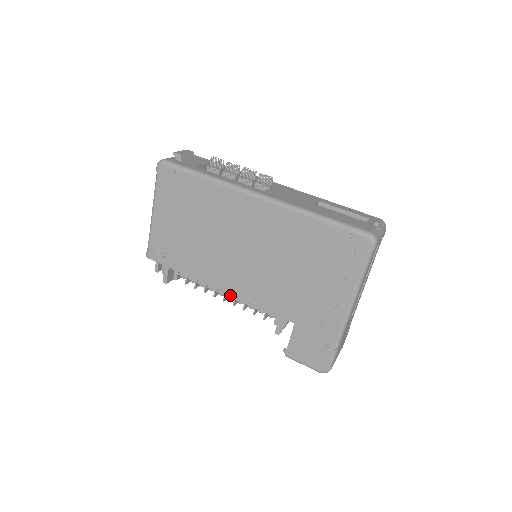
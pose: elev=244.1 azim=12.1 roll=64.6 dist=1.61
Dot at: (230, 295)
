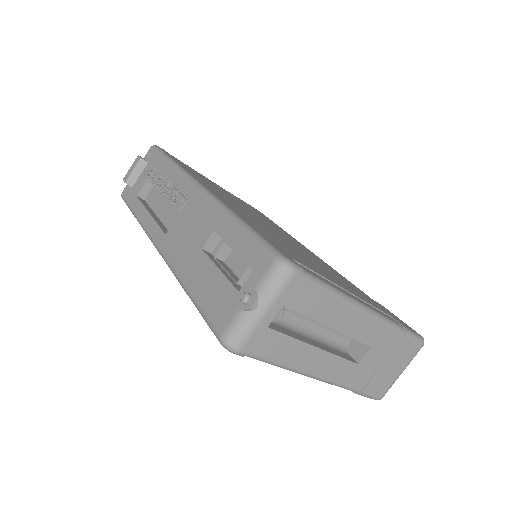
Dot at: occluded
